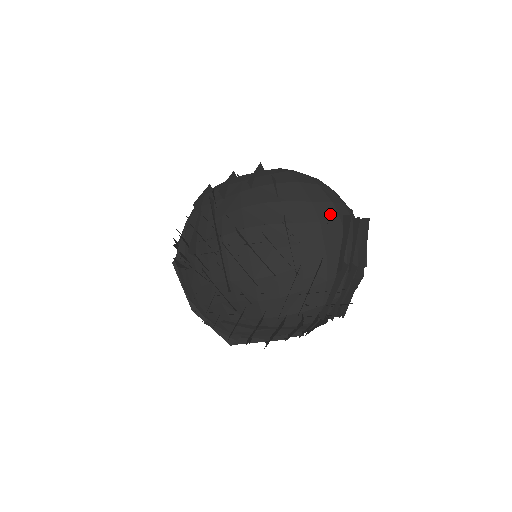
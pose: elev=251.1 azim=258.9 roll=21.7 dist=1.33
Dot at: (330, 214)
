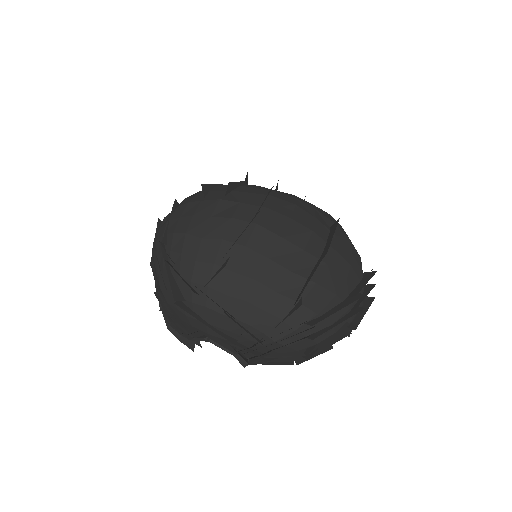
Dot at: (358, 260)
